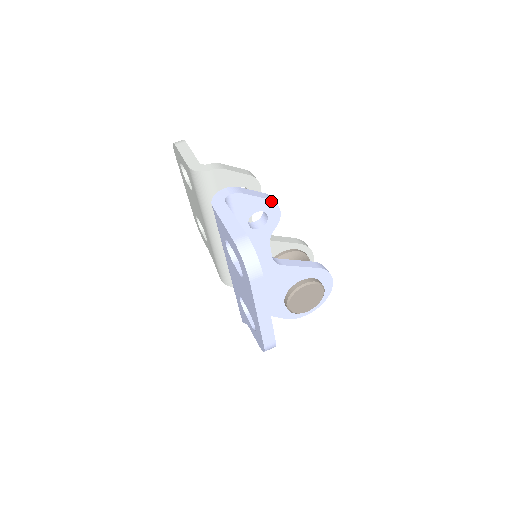
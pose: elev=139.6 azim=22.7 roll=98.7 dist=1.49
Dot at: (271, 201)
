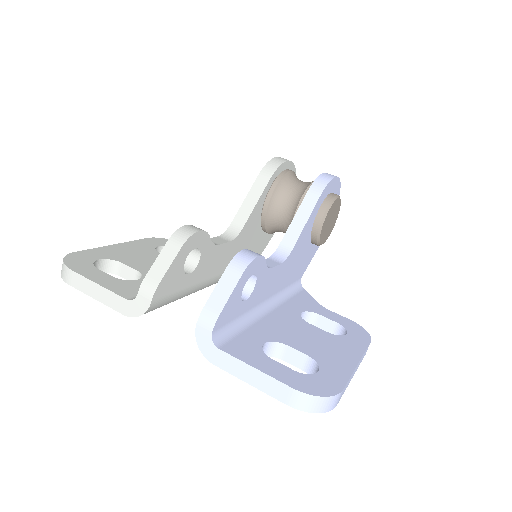
Dot at: (244, 271)
